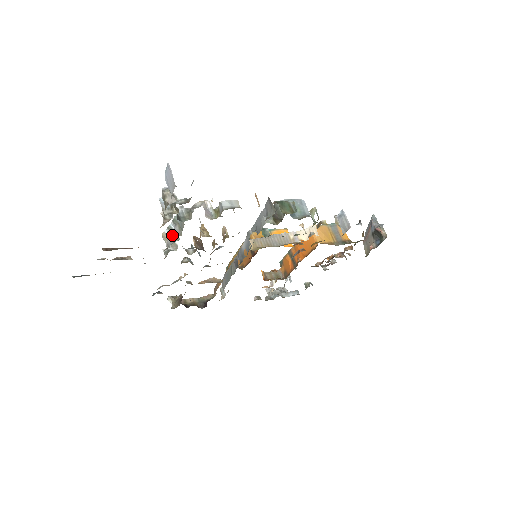
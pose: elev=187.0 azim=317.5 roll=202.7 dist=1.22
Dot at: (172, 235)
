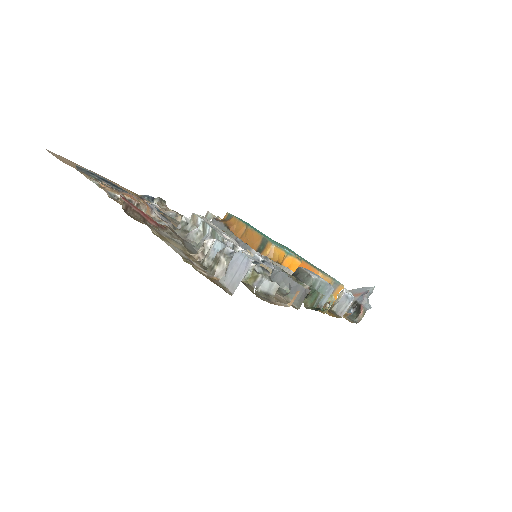
Dot at: (200, 233)
